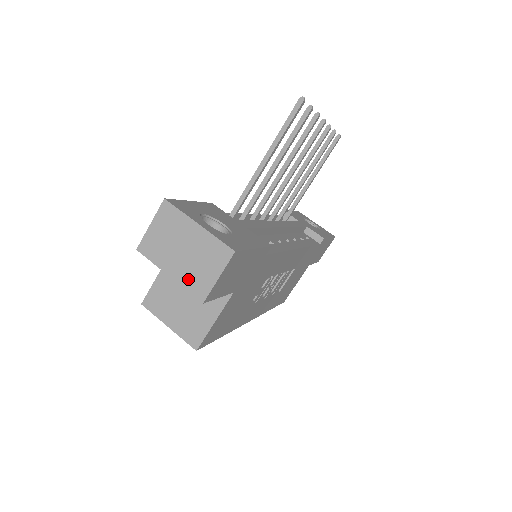
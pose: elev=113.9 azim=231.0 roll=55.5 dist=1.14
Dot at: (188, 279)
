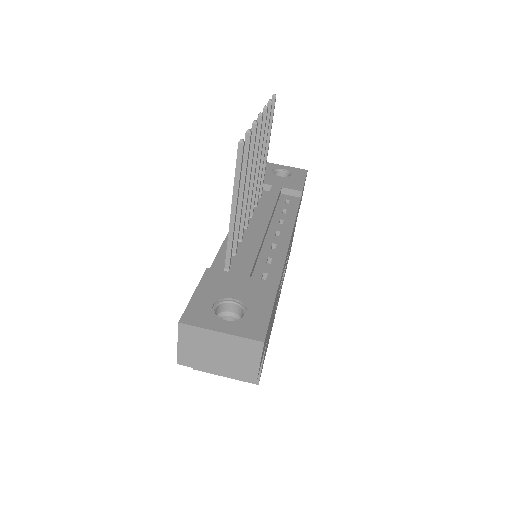
Dot at: (234, 371)
